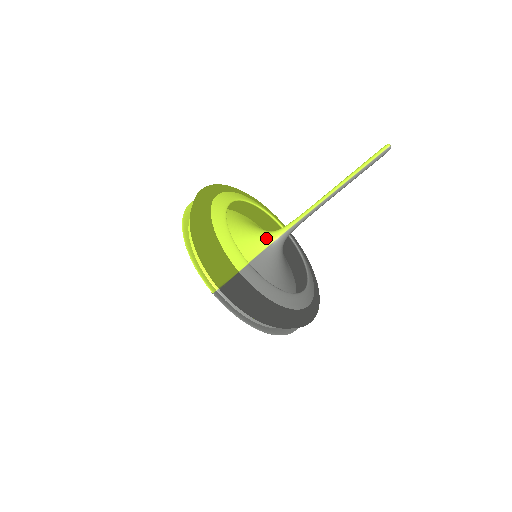
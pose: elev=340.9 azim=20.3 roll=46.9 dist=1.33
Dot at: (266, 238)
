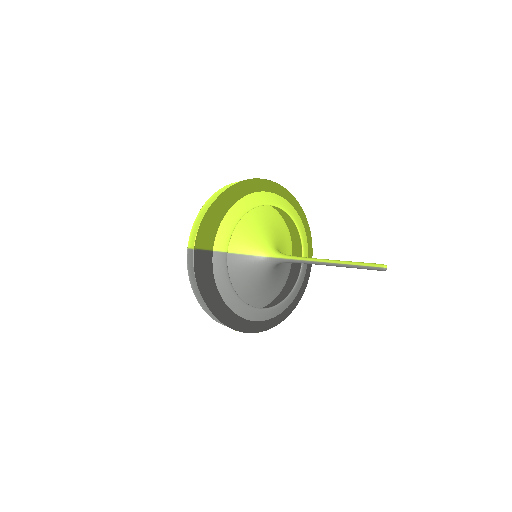
Dot at: (266, 250)
